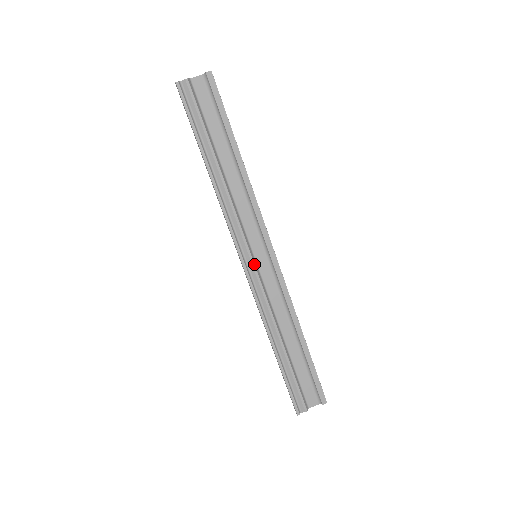
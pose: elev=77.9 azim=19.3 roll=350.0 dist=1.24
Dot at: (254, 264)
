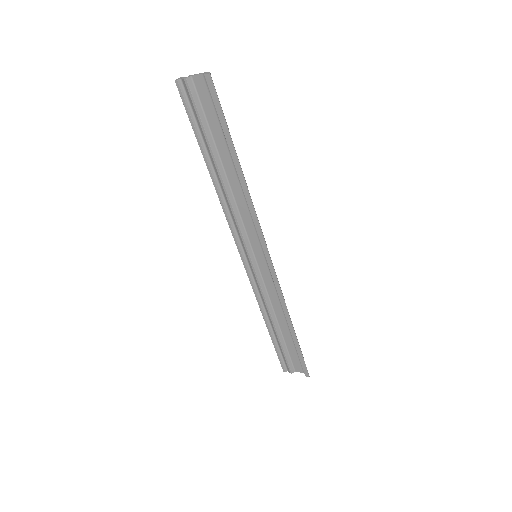
Dot at: (252, 263)
